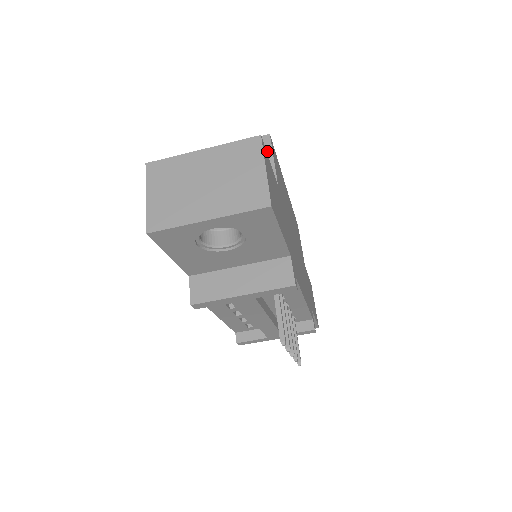
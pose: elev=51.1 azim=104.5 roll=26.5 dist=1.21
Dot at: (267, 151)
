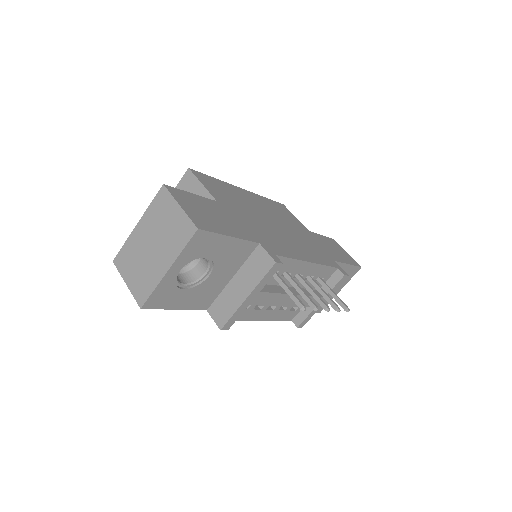
Dot at: (194, 182)
